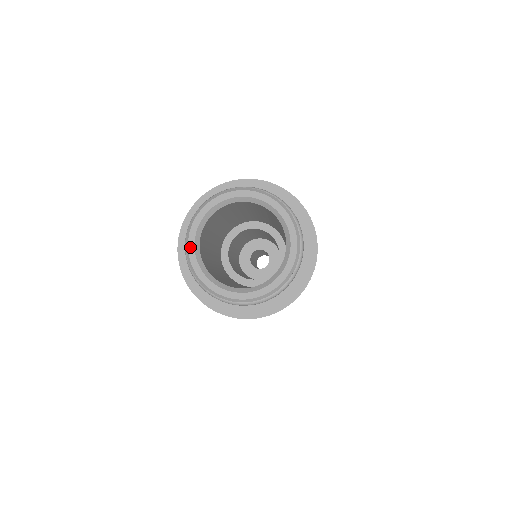
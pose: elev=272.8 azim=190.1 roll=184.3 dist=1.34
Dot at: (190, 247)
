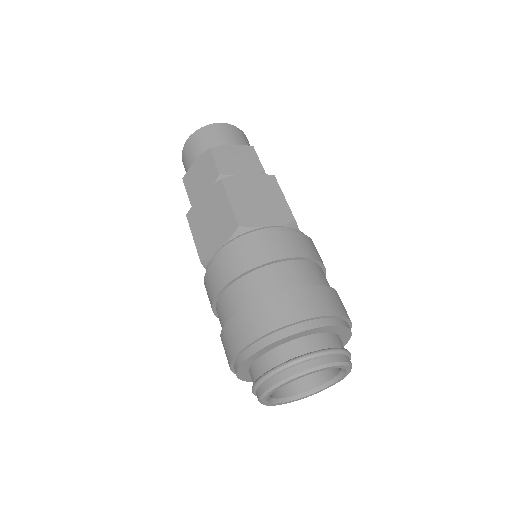
Dot at: (289, 382)
